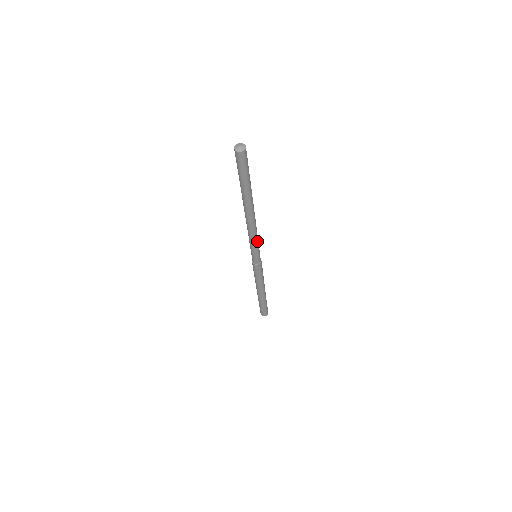
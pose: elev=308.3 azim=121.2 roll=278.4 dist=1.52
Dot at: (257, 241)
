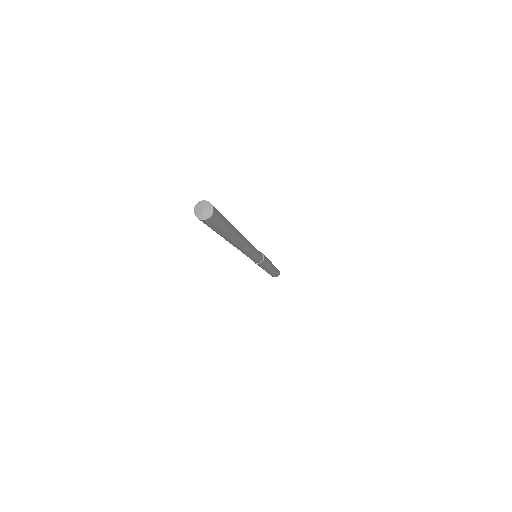
Dot at: (255, 250)
